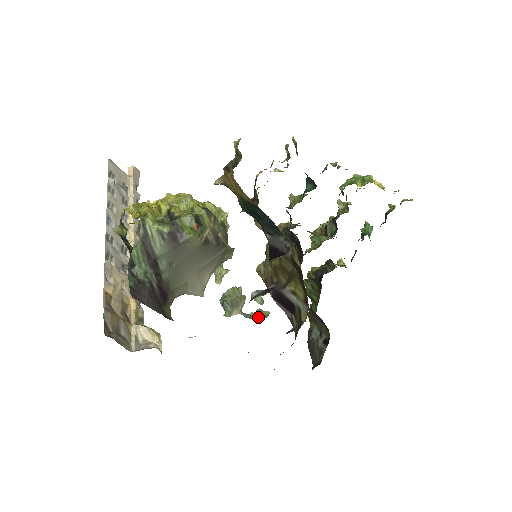
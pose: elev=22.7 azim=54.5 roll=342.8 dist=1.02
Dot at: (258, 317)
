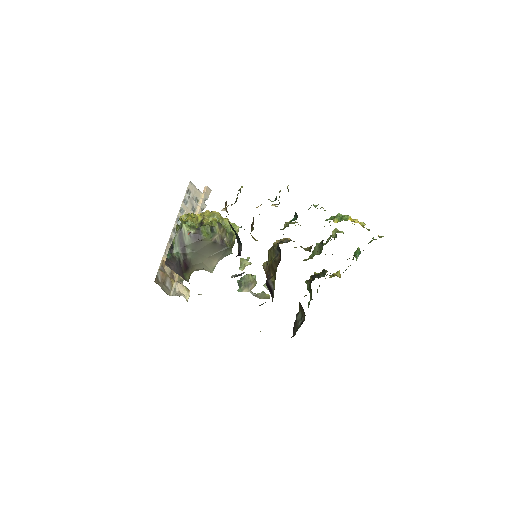
Dot at: (261, 297)
